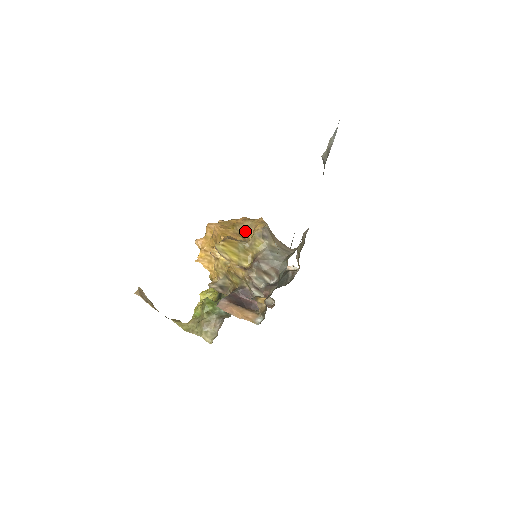
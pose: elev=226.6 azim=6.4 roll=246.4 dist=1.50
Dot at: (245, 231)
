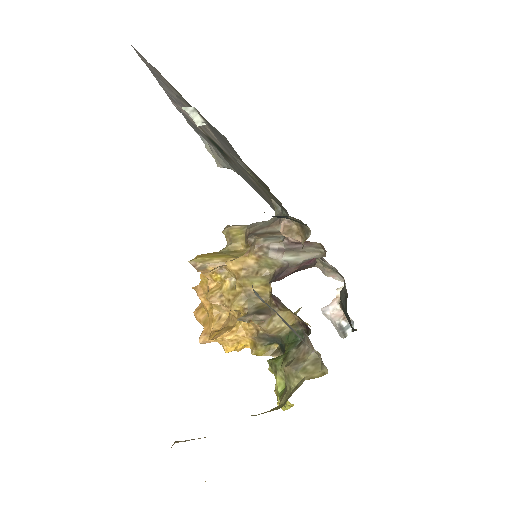
Dot at: occluded
